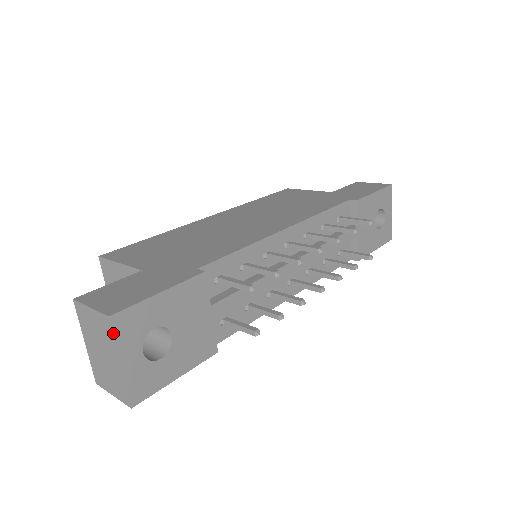
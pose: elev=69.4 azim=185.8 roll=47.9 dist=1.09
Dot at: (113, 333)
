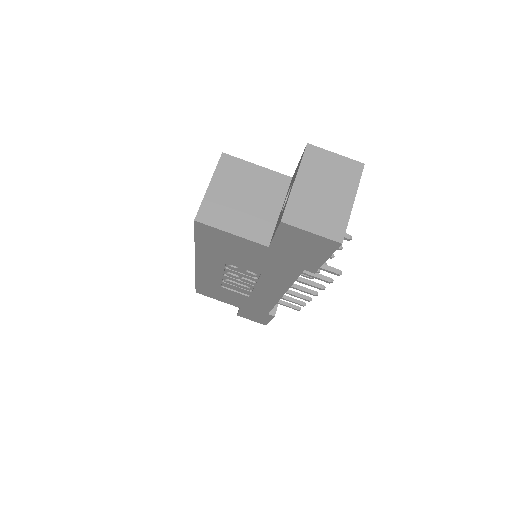
Dot at: occluded
